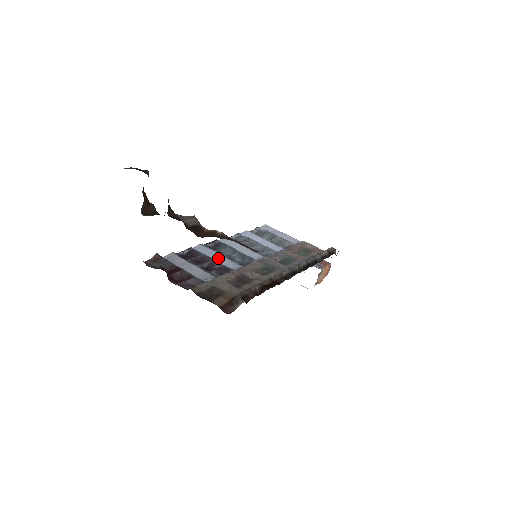
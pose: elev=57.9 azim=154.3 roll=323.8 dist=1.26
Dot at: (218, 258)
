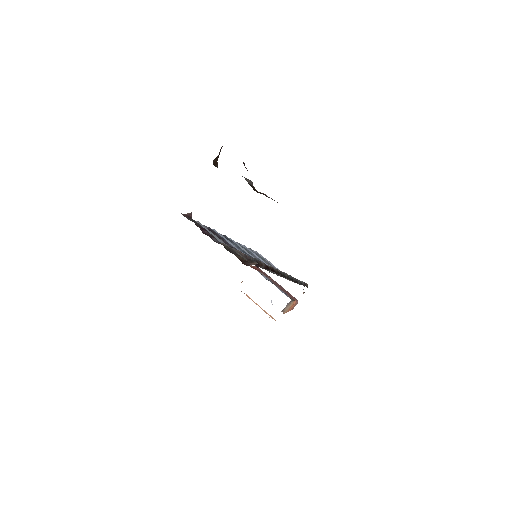
Dot at: (229, 243)
